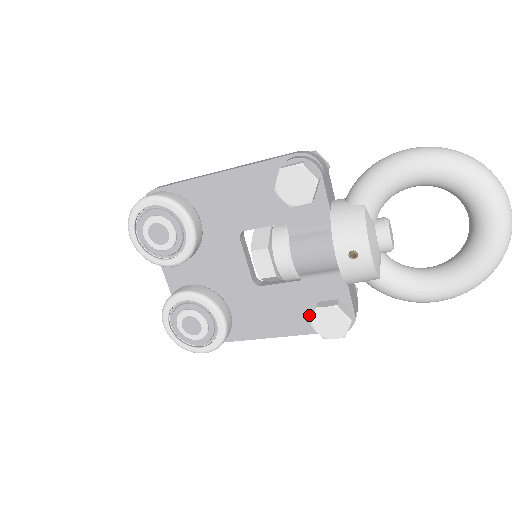
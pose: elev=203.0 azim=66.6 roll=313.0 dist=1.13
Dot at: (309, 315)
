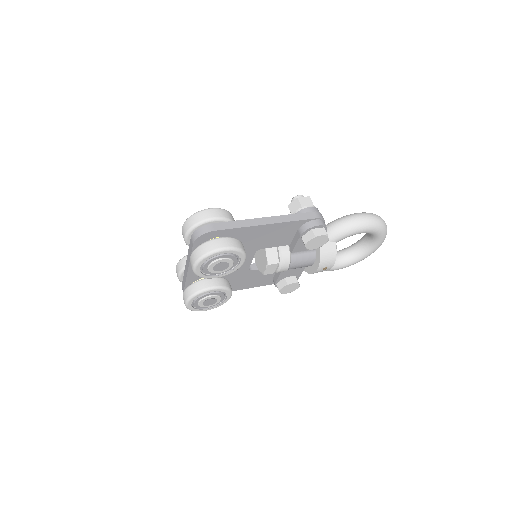
Dot at: (270, 279)
